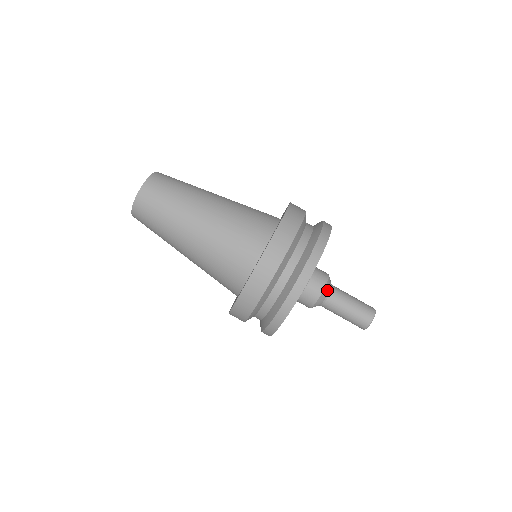
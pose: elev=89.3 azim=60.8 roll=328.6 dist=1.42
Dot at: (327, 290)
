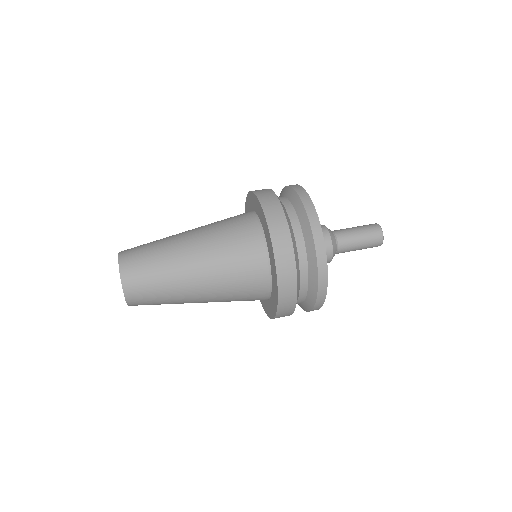
Dot at: occluded
